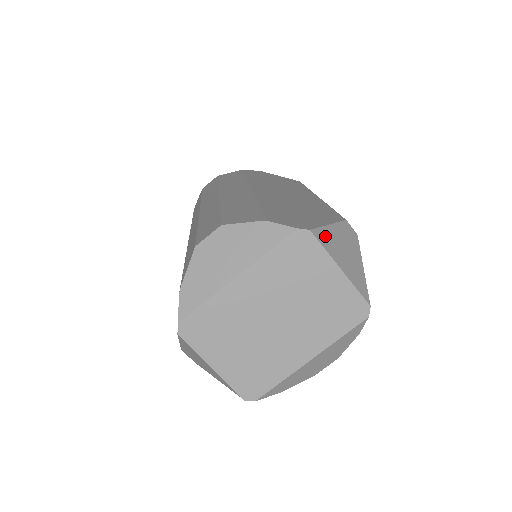
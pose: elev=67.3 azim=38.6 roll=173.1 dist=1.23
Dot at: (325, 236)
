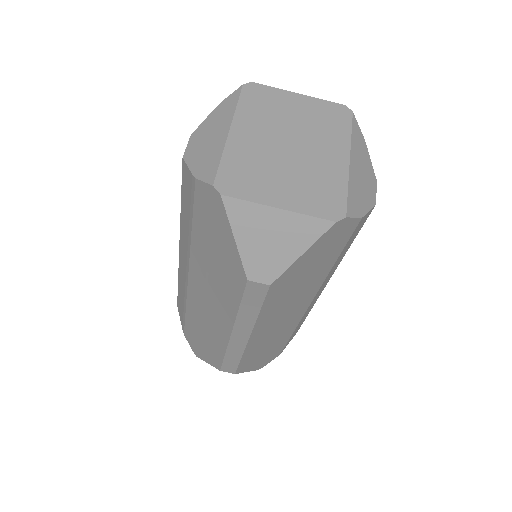
Dot at: occluded
